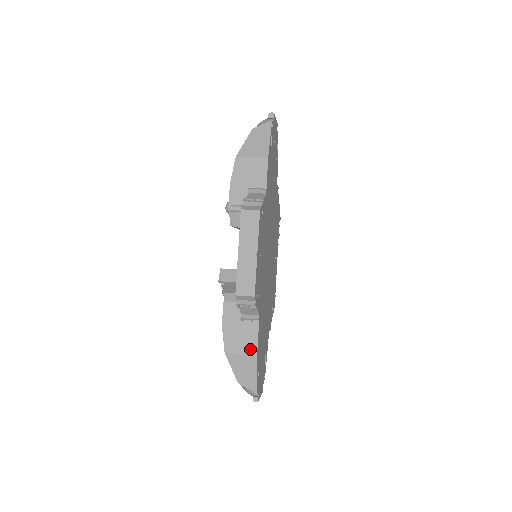
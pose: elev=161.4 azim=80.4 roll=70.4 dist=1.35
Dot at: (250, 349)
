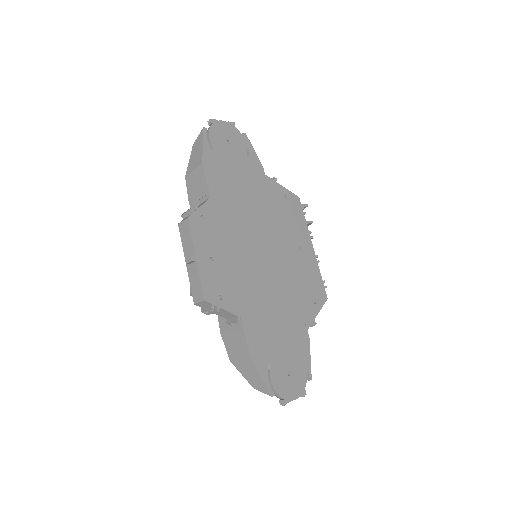
Dot at: (244, 352)
